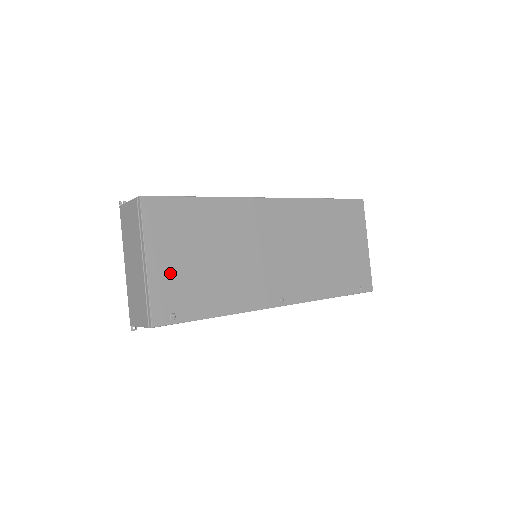
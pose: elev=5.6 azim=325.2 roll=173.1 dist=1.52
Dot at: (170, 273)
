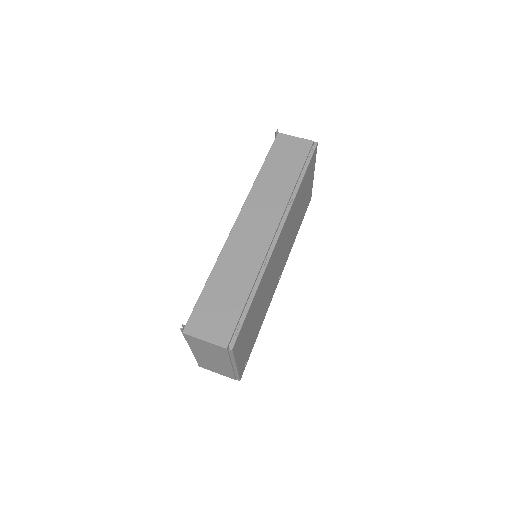
Dot at: (244, 352)
